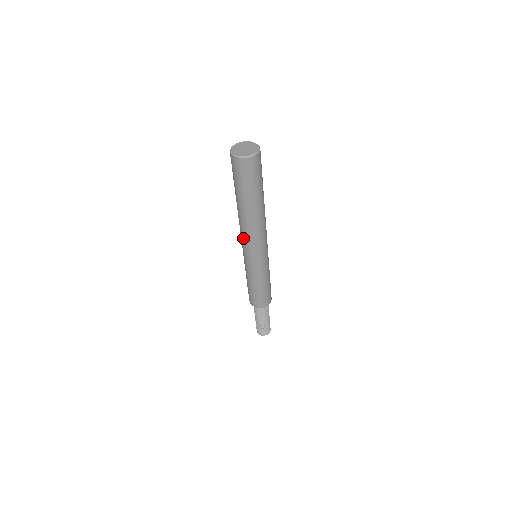
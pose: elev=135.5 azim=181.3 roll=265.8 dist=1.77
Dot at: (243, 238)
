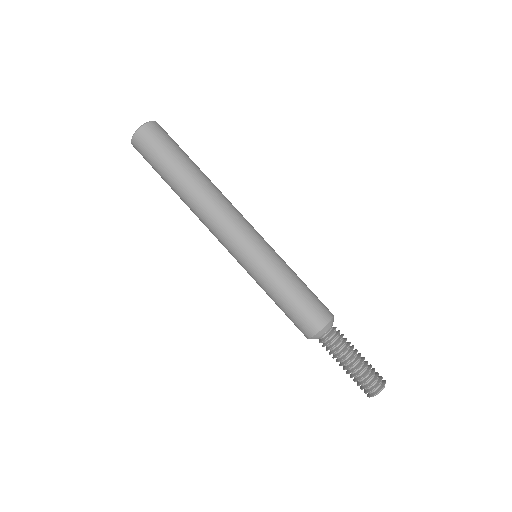
Dot at: occluded
